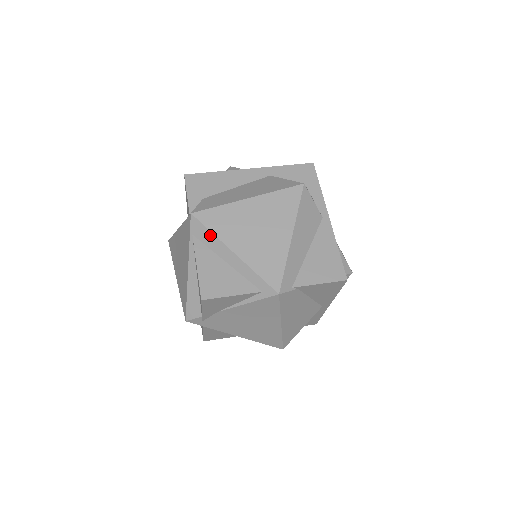
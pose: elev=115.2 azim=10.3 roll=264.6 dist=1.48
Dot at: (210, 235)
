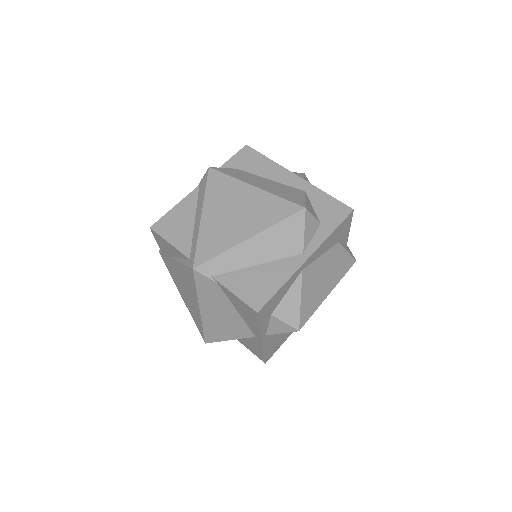
Dot at: (204, 191)
